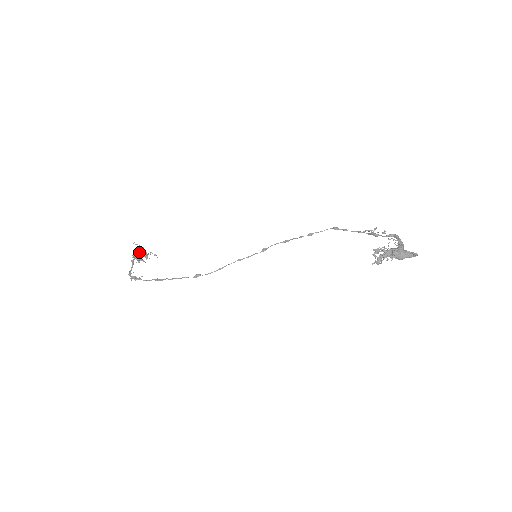
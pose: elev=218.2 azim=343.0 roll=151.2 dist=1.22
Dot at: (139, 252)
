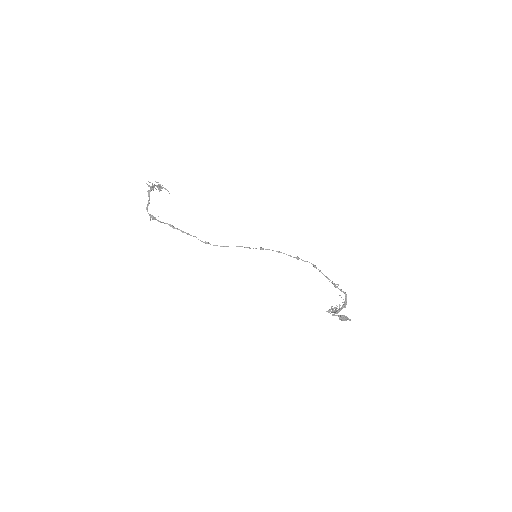
Dot at: (156, 186)
